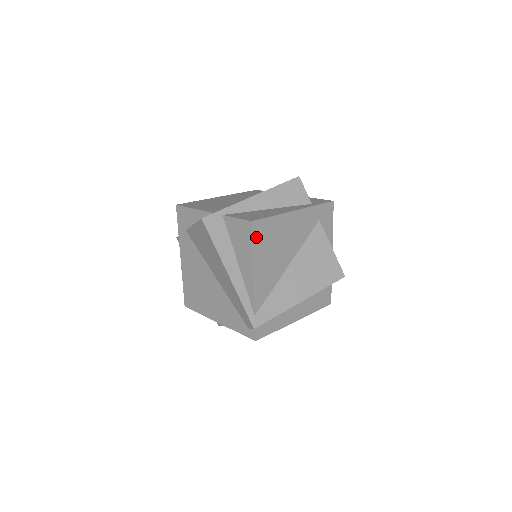
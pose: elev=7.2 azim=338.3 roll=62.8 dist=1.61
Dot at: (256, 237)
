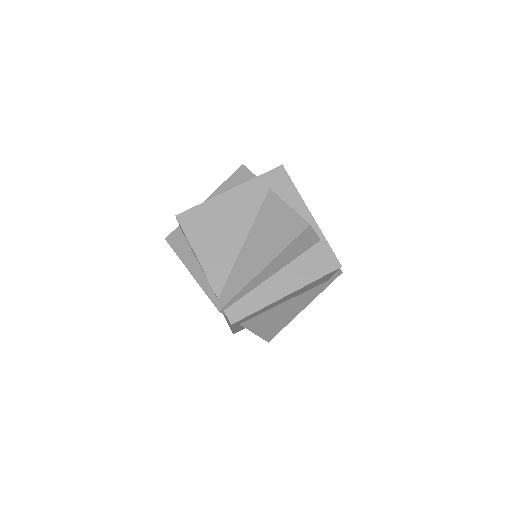
Dot at: (187, 227)
